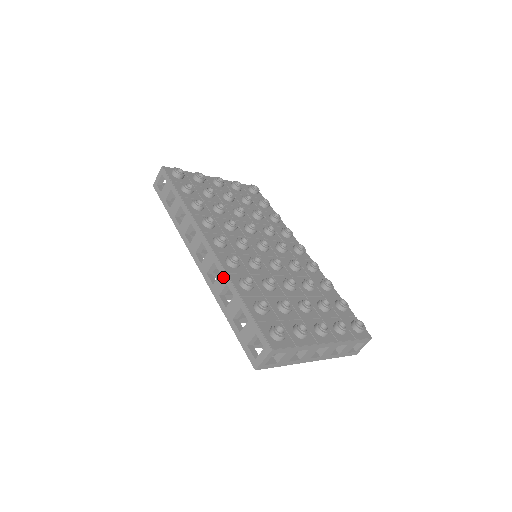
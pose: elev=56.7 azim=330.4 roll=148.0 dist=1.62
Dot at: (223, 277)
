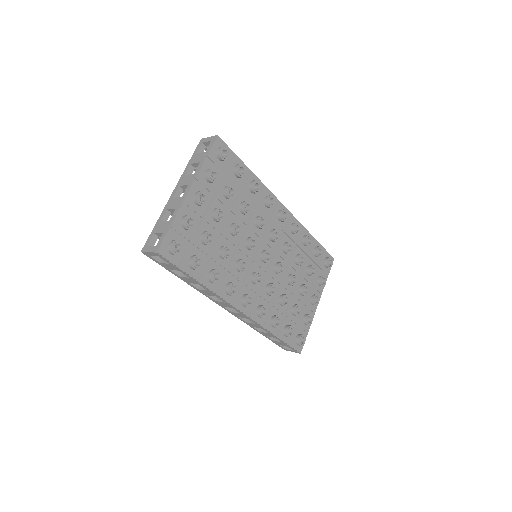
Dot at: (259, 326)
